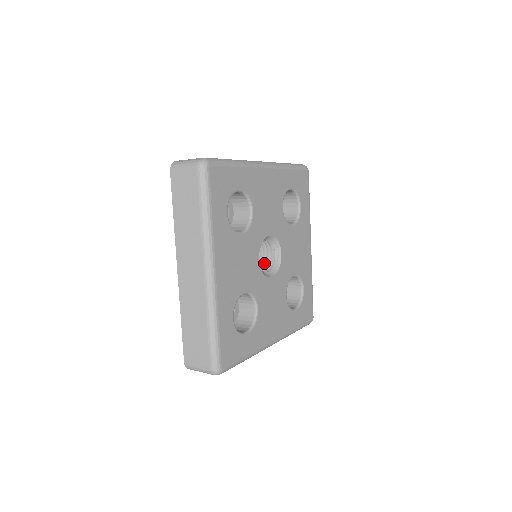
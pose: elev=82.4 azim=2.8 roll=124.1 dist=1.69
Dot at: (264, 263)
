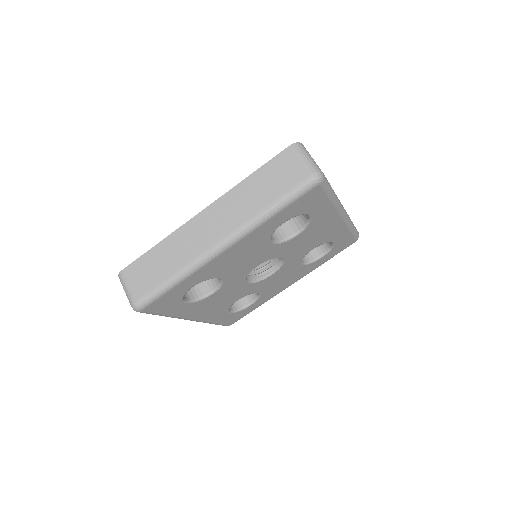
Dot at: occluded
